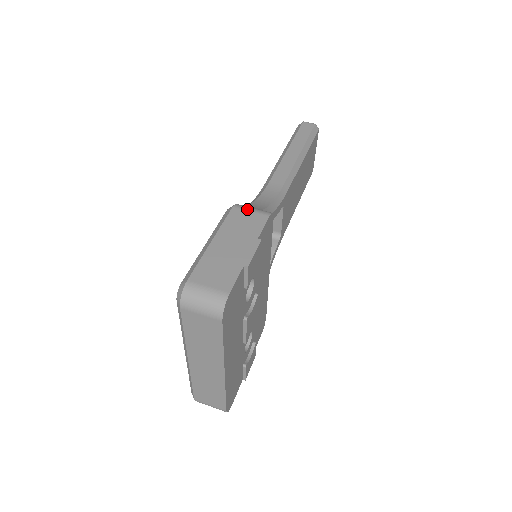
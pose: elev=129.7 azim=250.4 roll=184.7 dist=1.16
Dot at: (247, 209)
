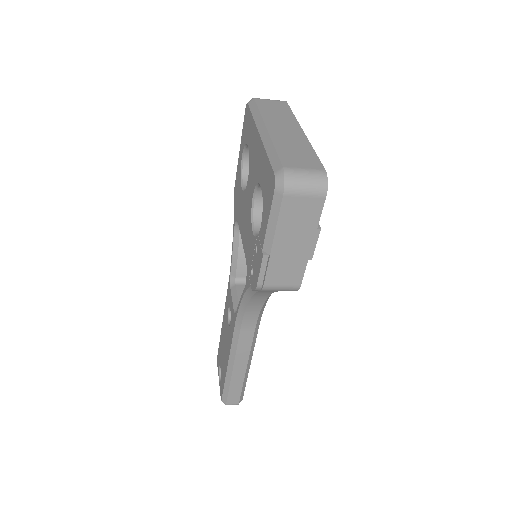
Dot at: occluded
